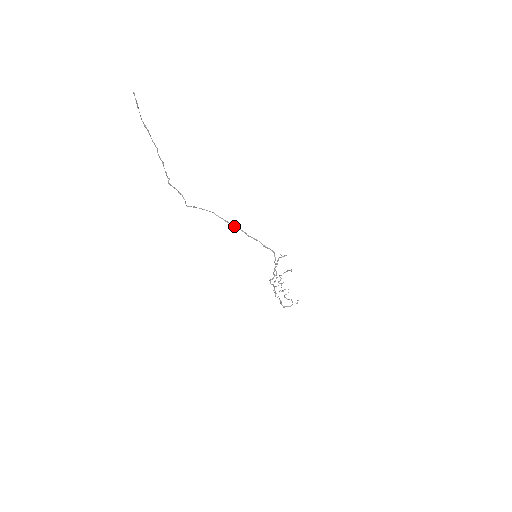
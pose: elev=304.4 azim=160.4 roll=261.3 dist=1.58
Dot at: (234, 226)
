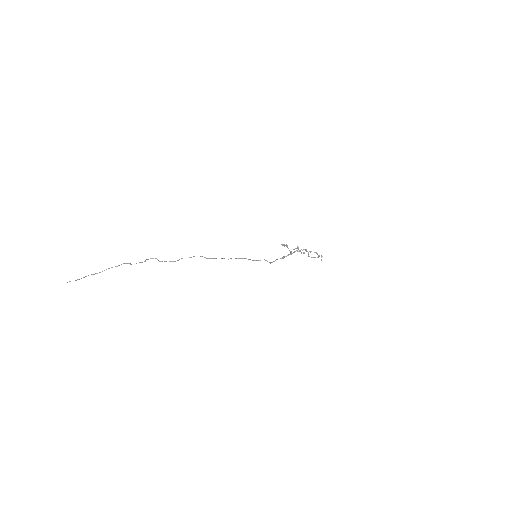
Dot at: occluded
